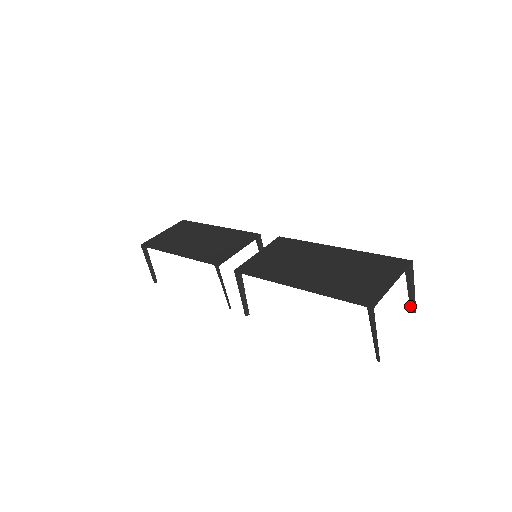
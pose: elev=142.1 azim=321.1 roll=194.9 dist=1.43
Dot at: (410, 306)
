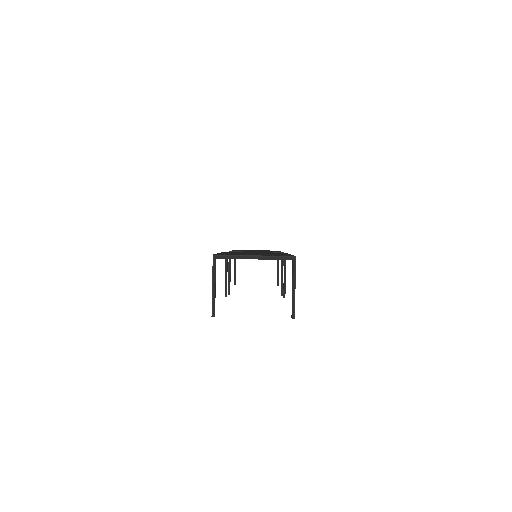
Dot at: (292, 309)
